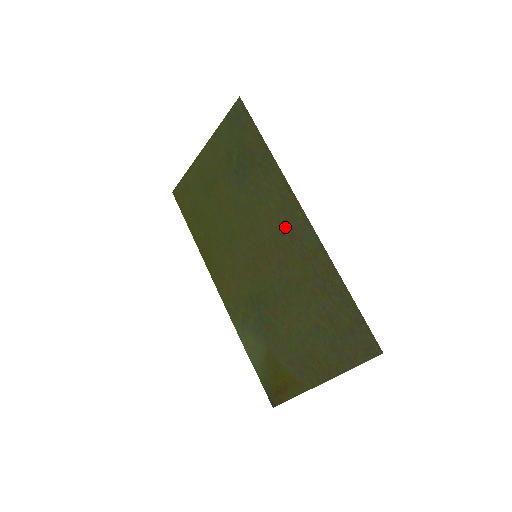
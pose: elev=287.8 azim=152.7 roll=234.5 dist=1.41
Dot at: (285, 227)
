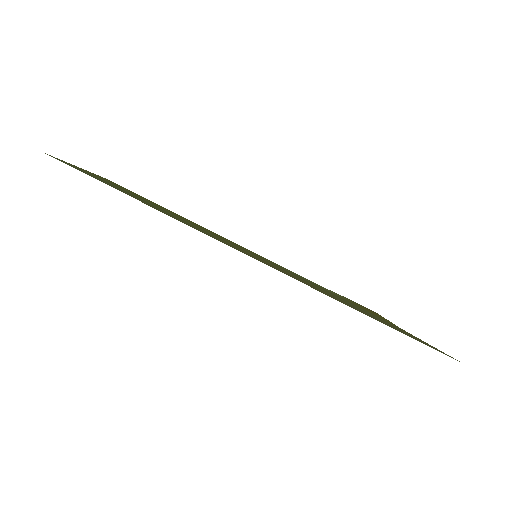
Dot at: (262, 261)
